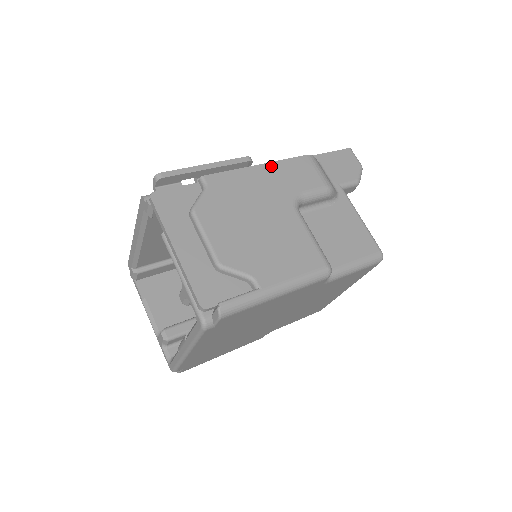
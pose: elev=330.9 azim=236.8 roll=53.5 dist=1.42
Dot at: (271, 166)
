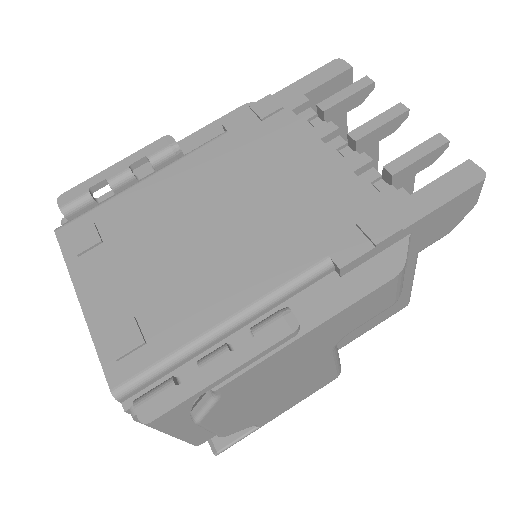
Dot at: (326, 325)
